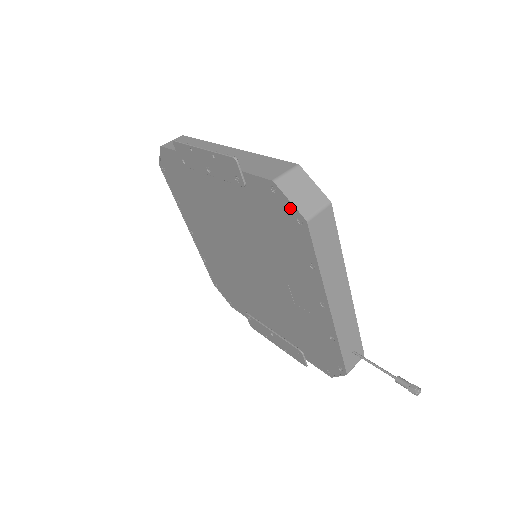
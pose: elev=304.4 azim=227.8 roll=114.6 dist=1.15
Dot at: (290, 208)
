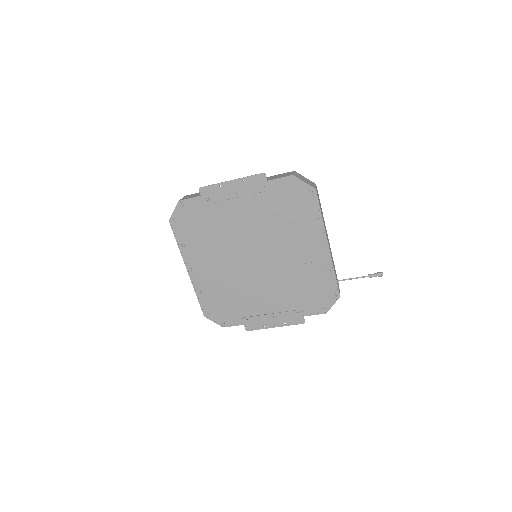
Dot at: (304, 187)
